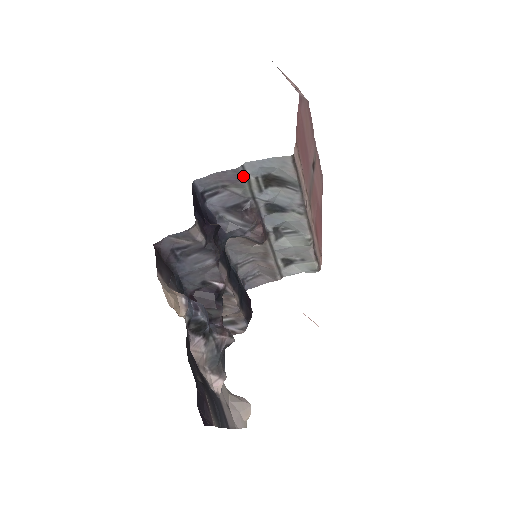
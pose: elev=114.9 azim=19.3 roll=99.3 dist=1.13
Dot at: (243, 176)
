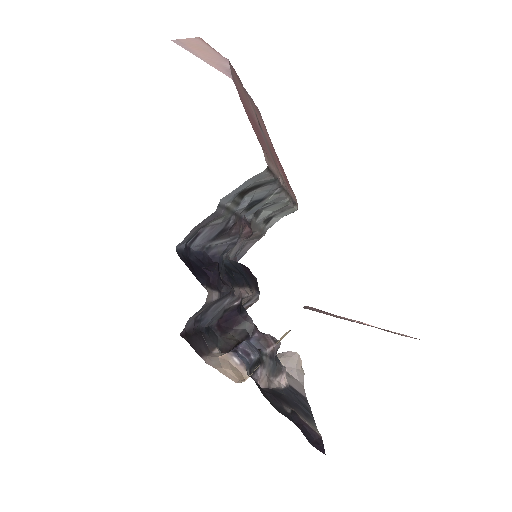
Dot at: (221, 210)
